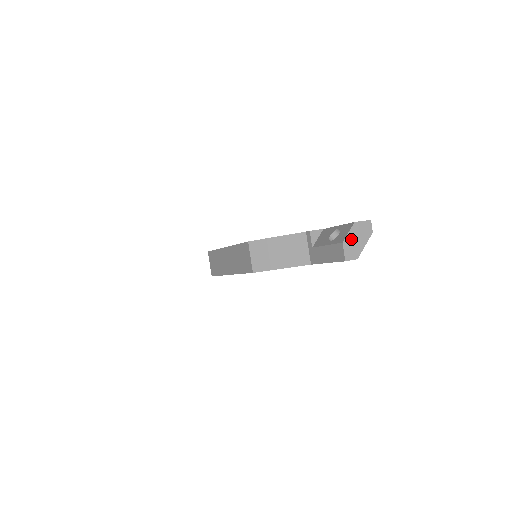
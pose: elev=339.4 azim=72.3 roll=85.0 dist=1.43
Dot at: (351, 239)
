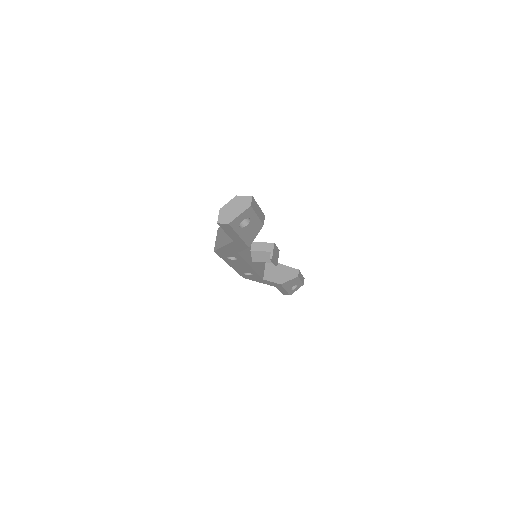
Dot at: (228, 208)
